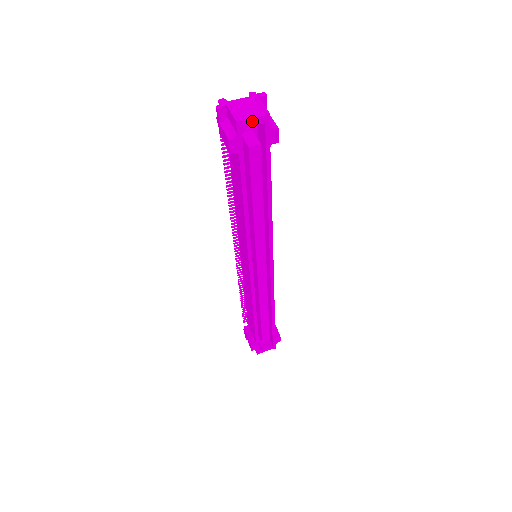
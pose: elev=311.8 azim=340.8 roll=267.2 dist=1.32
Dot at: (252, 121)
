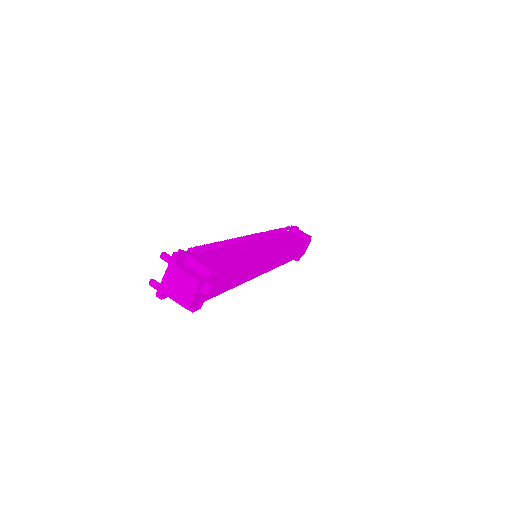
Dot at: (195, 295)
